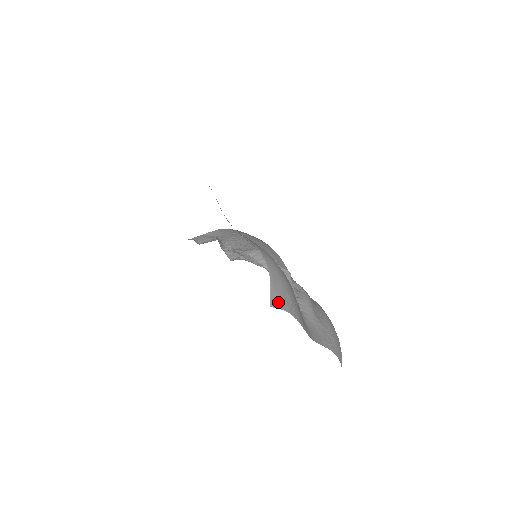
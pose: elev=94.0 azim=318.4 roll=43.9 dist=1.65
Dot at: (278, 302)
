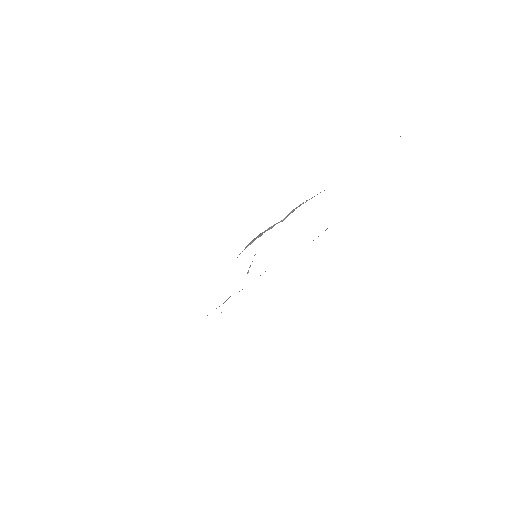
Dot at: occluded
